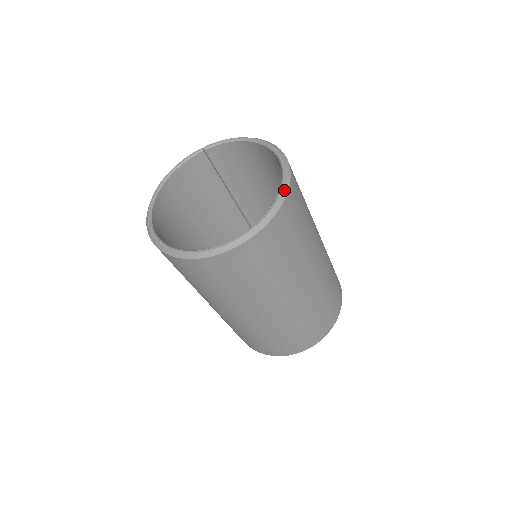
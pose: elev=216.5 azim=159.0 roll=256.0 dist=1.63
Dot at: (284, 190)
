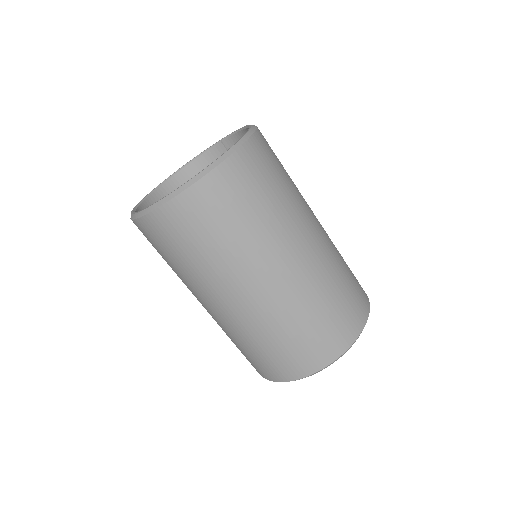
Dot at: (218, 160)
